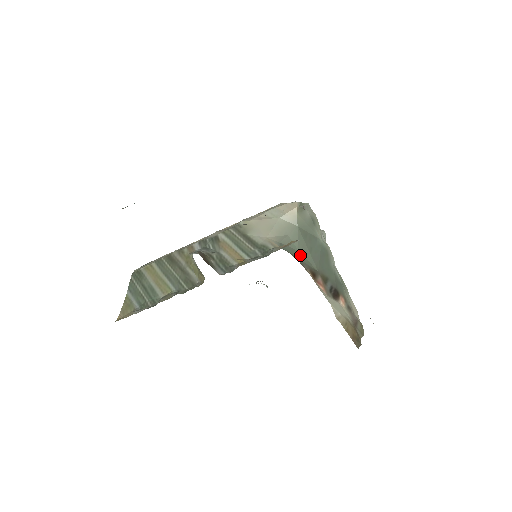
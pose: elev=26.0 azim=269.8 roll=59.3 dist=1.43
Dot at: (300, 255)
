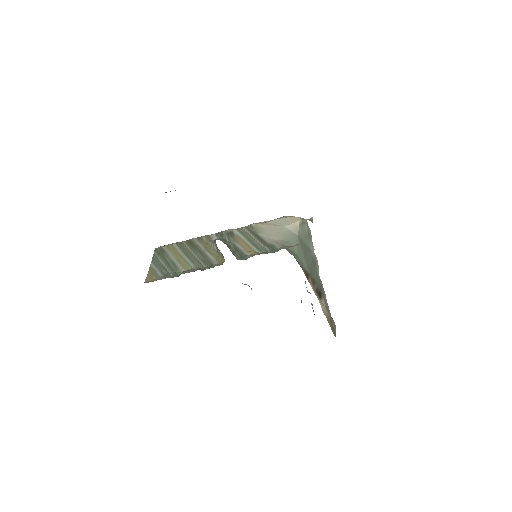
Dot at: (298, 258)
